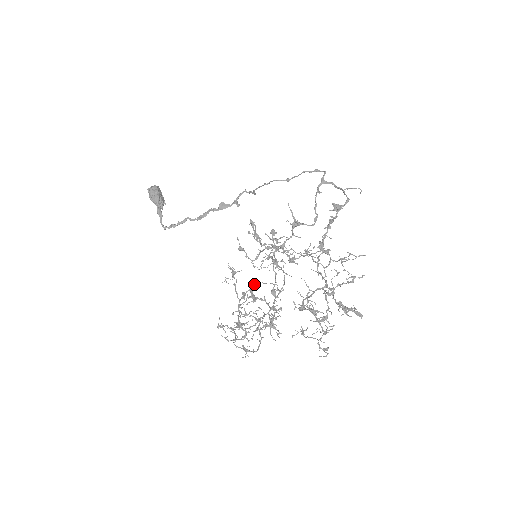
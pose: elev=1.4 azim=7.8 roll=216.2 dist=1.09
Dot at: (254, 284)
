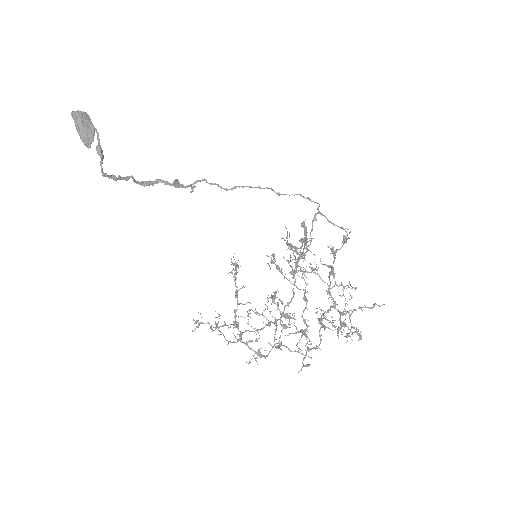
Dot at: occluded
